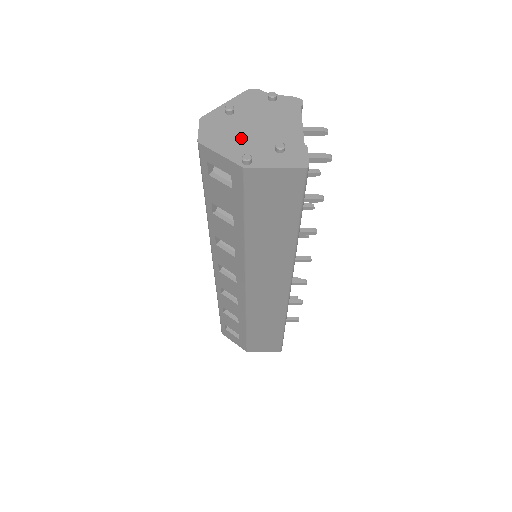
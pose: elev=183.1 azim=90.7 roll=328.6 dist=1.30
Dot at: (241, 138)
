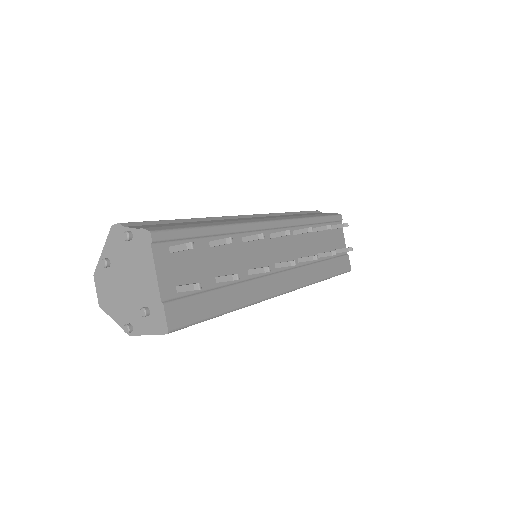
Dot at: (121, 299)
